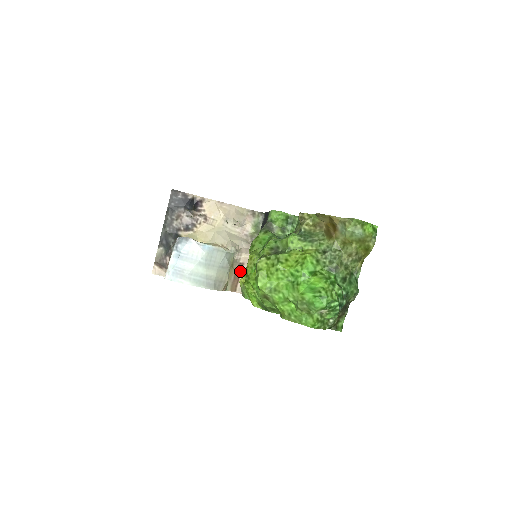
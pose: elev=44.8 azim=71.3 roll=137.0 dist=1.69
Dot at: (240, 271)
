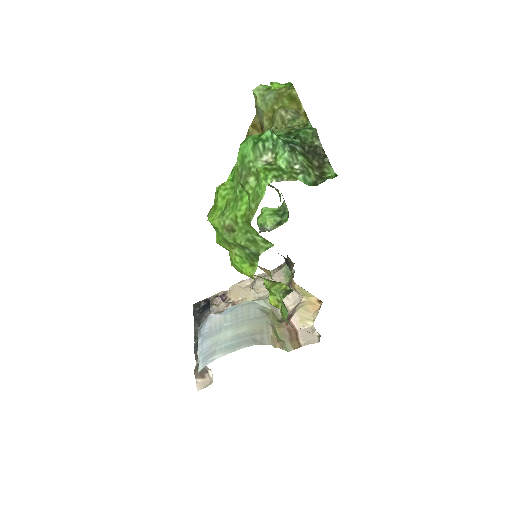
Dot at: (290, 319)
